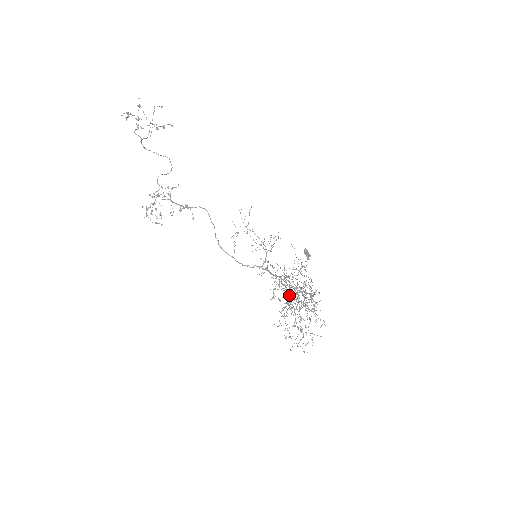
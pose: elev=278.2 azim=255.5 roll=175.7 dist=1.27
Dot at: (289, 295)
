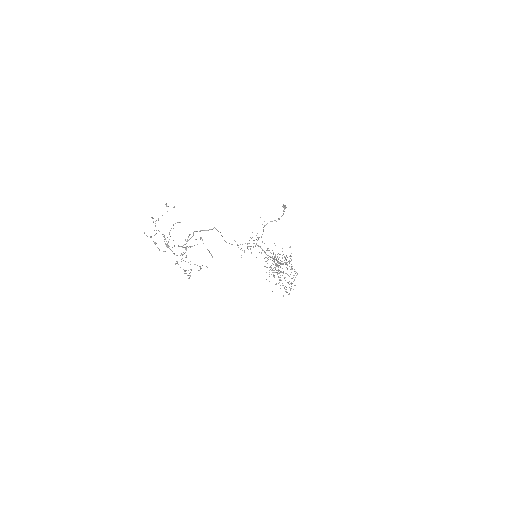
Dot at: occluded
